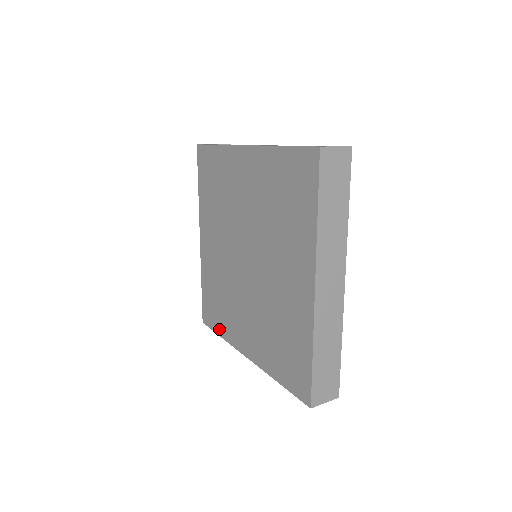
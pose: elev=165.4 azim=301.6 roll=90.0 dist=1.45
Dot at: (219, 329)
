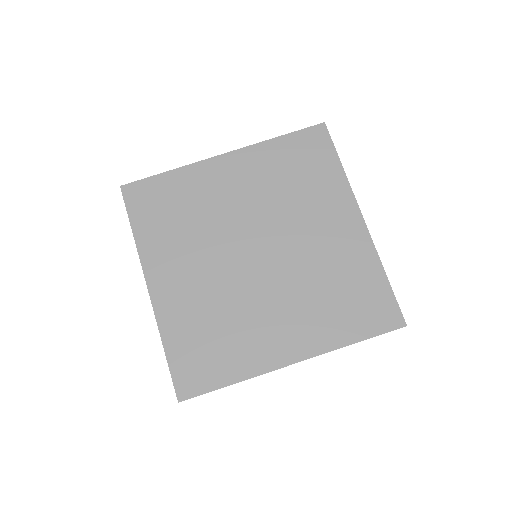
Dot at: (225, 376)
